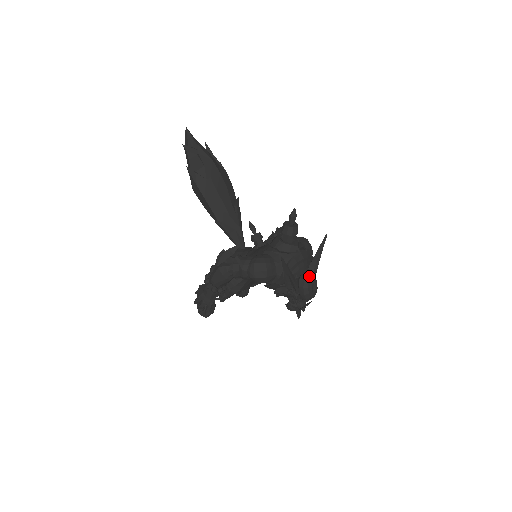
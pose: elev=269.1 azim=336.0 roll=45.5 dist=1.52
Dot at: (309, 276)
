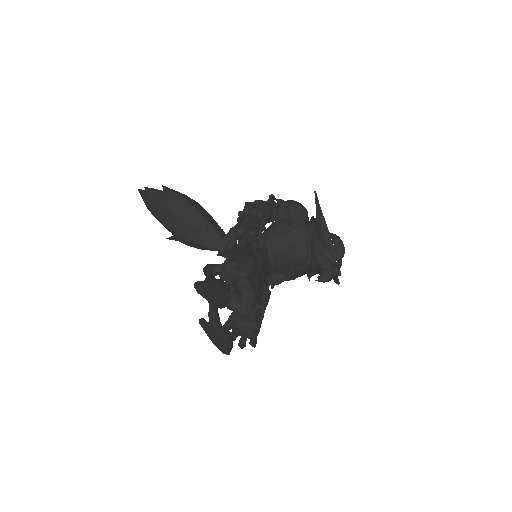
Dot at: occluded
